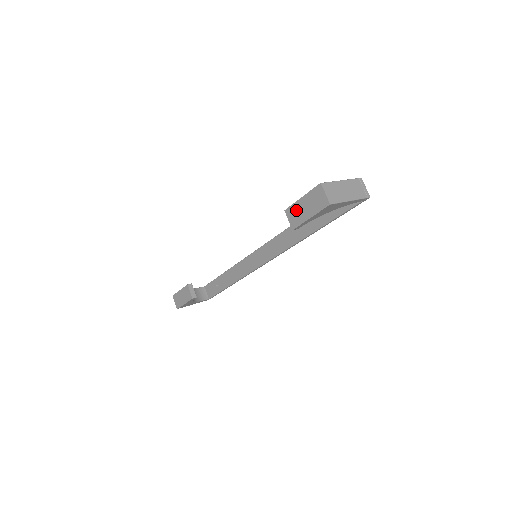
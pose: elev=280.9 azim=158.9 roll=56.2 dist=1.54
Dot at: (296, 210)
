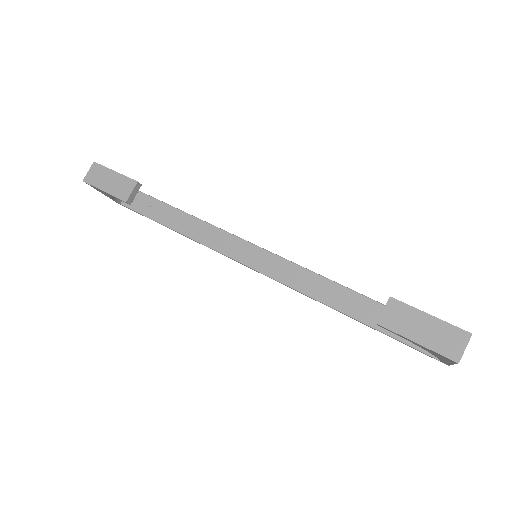
Dot at: (407, 315)
